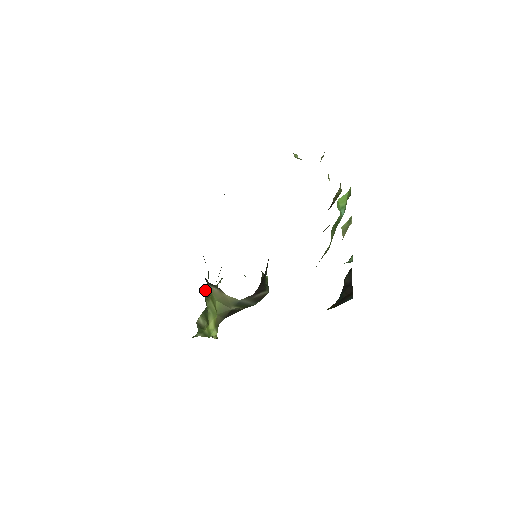
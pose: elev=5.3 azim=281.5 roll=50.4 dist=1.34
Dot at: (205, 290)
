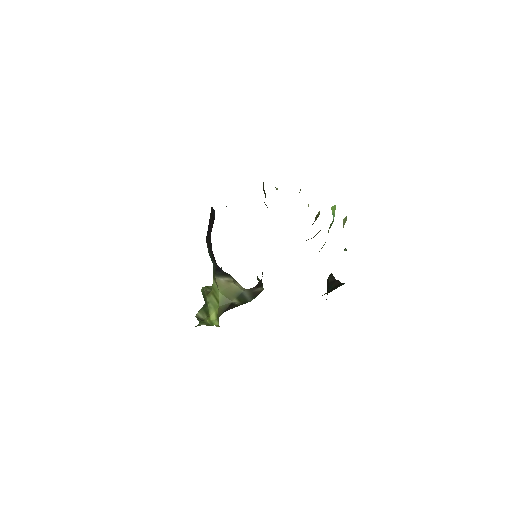
Dot at: (204, 288)
